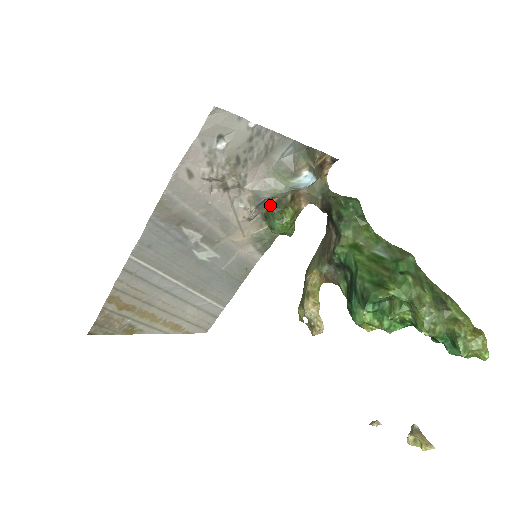
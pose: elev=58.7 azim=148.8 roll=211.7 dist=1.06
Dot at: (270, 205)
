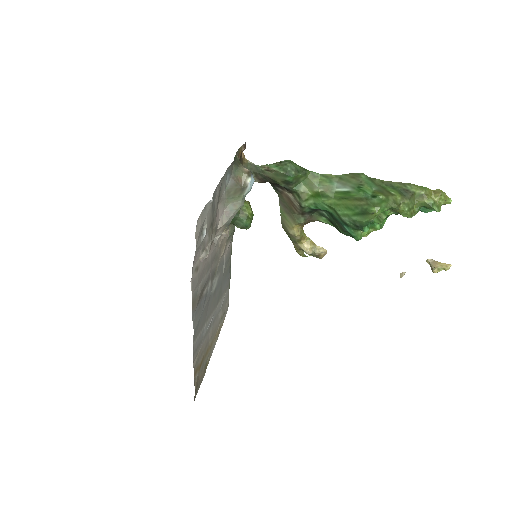
Dot at: occluded
